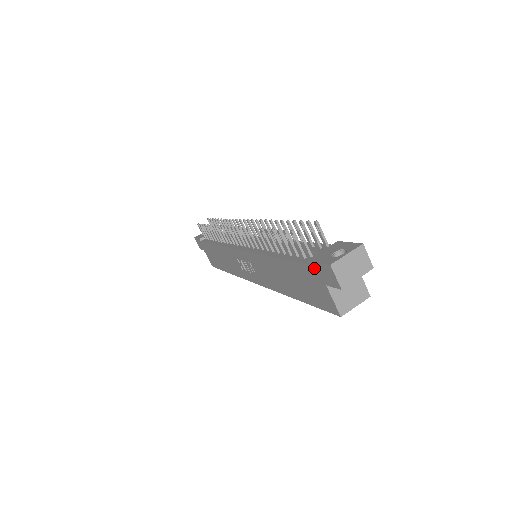
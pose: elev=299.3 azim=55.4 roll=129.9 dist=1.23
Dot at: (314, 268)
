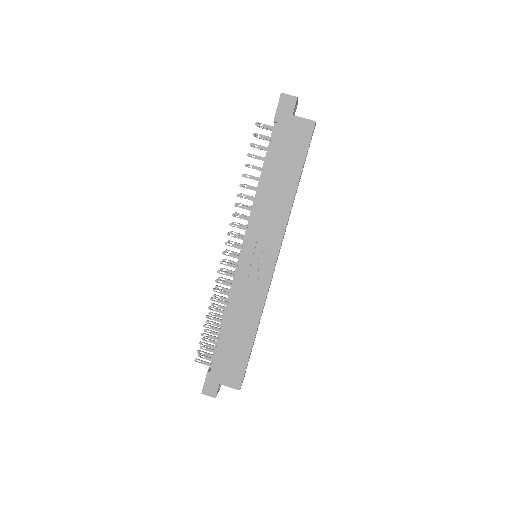
Dot at: (280, 118)
